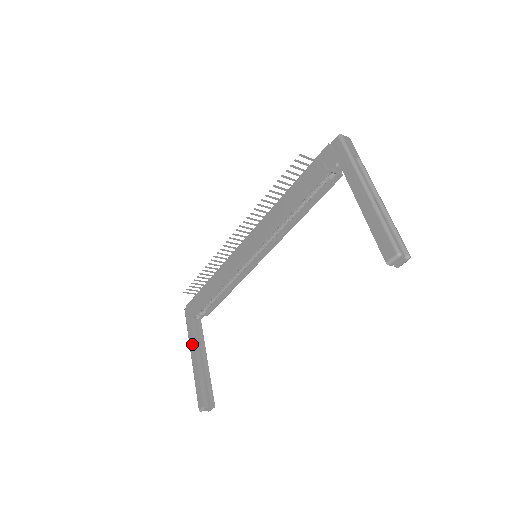
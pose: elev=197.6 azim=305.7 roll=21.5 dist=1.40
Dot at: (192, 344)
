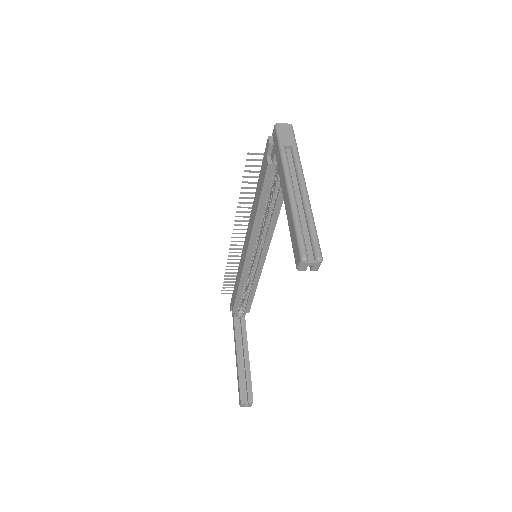
Dot at: (235, 342)
